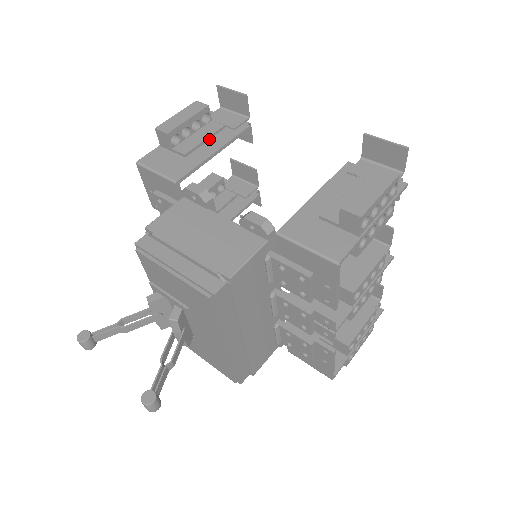
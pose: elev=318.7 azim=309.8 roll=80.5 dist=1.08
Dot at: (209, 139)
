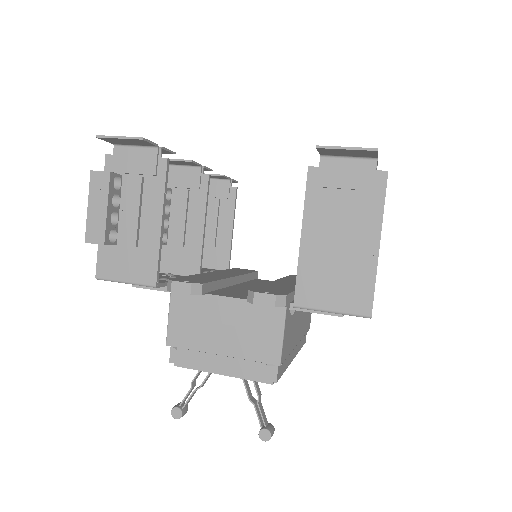
Dot at: (141, 206)
